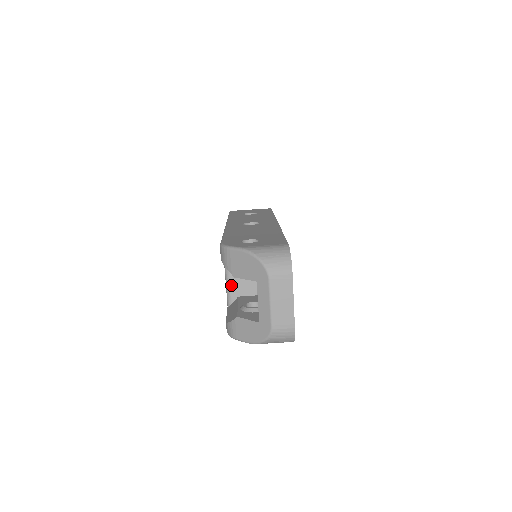
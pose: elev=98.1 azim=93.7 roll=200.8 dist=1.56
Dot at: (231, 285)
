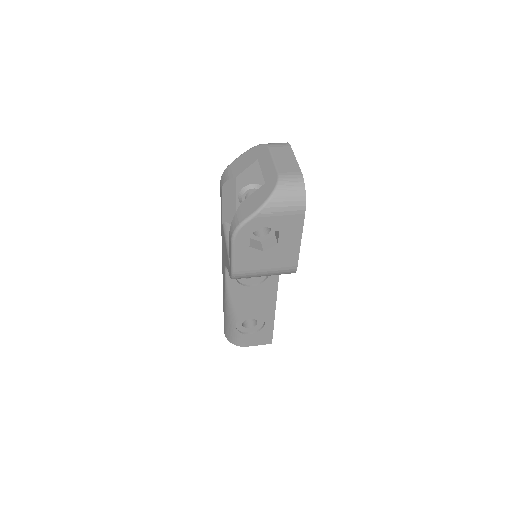
Dot at: occluded
